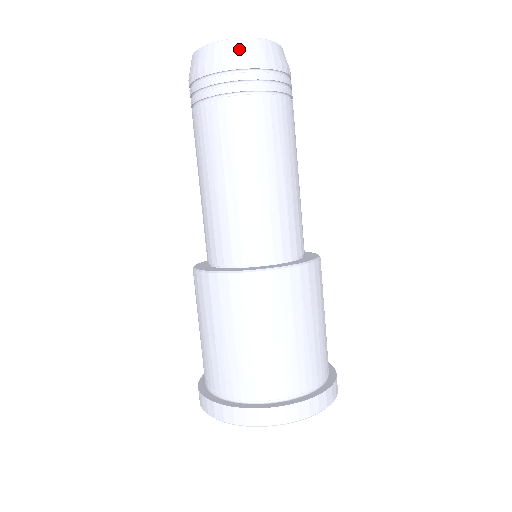
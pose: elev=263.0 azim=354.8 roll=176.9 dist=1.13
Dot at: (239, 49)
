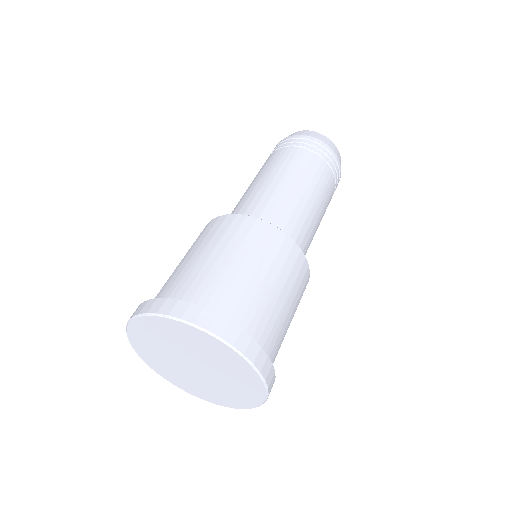
Dot at: occluded
